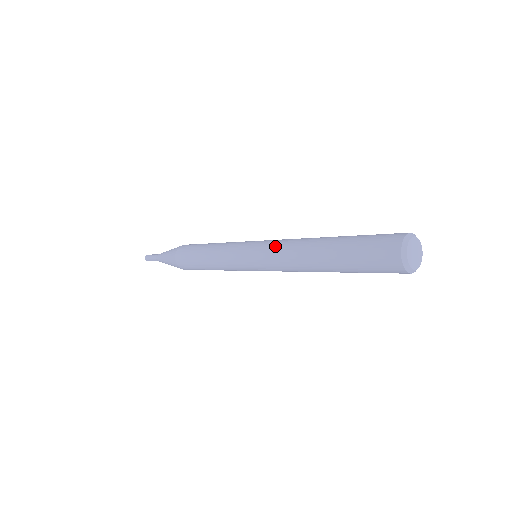
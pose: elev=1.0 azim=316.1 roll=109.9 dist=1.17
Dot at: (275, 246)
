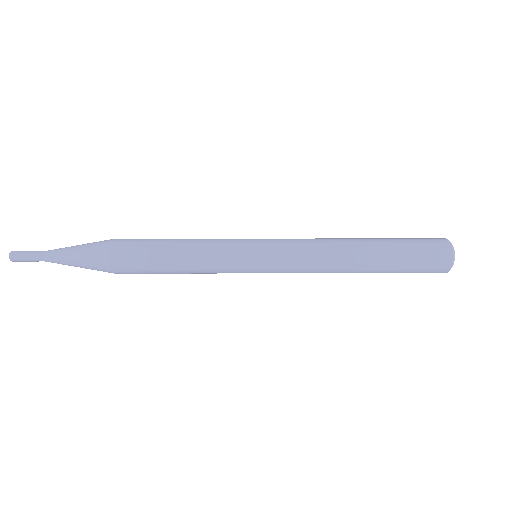
Dot at: (302, 243)
